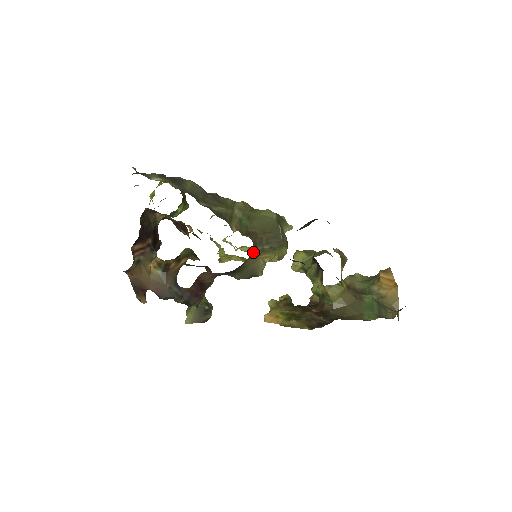
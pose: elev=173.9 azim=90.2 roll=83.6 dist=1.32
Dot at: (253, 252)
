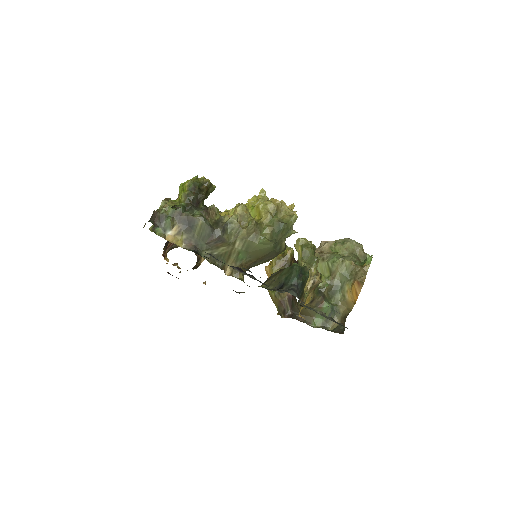
Dot at: occluded
